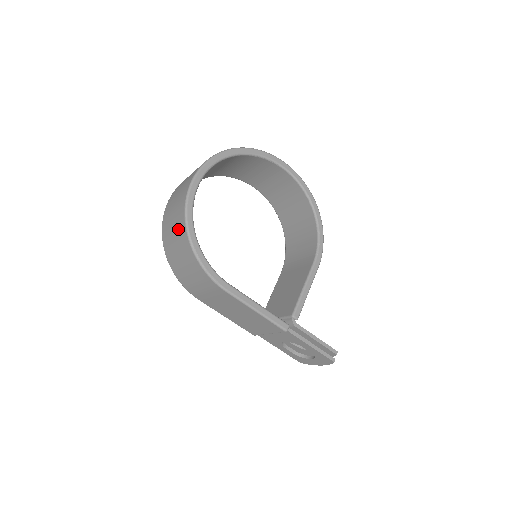
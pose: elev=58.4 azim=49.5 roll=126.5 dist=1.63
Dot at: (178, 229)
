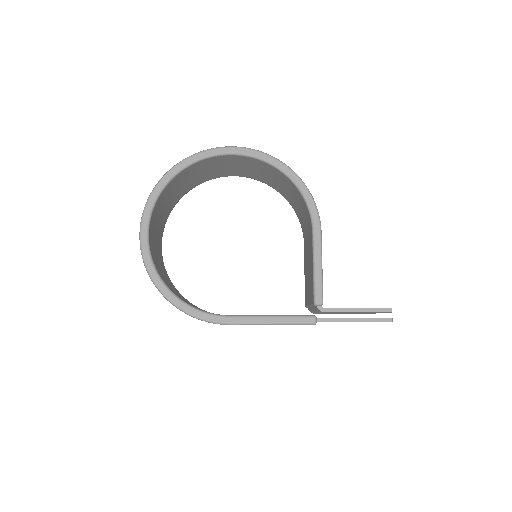
Dot at: occluded
